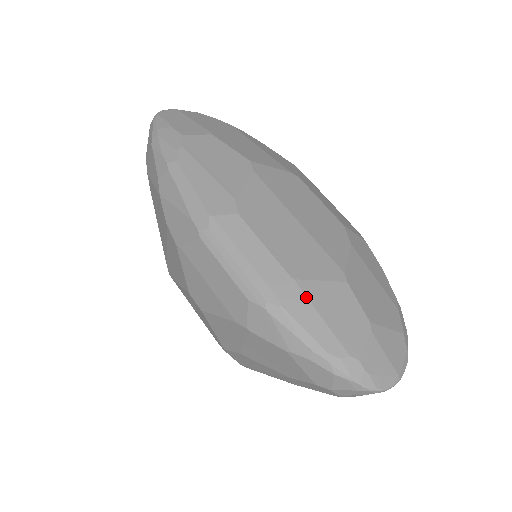
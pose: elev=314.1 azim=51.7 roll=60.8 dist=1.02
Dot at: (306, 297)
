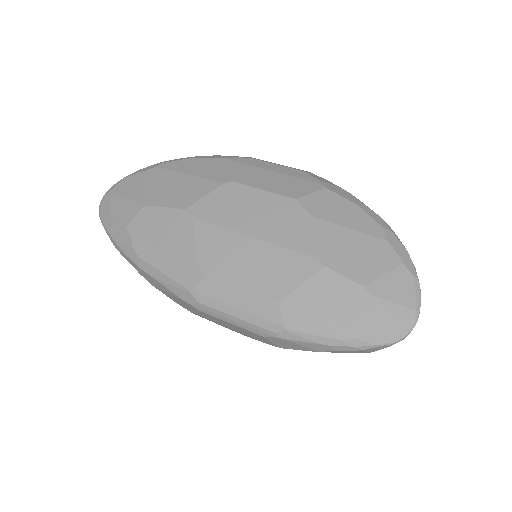
Dot at: (300, 309)
